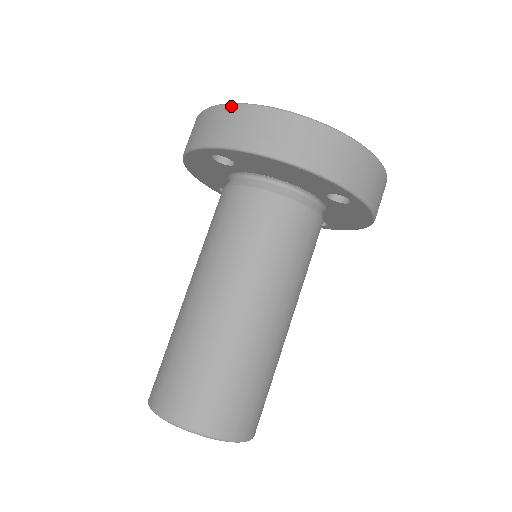
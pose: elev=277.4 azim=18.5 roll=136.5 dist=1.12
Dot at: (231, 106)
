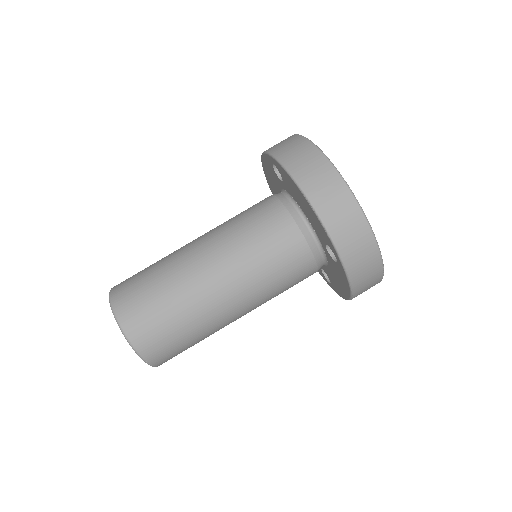
Dot at: (305, 140)
